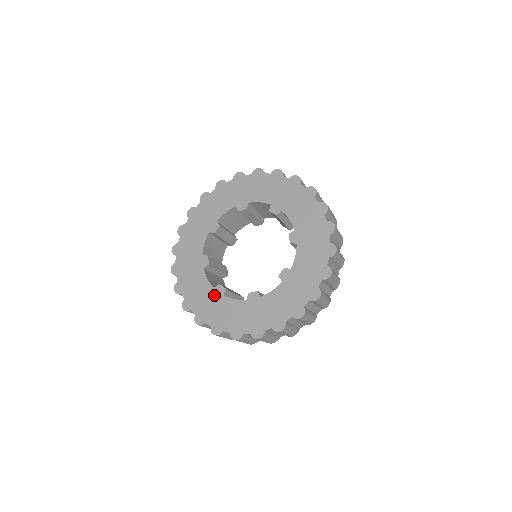
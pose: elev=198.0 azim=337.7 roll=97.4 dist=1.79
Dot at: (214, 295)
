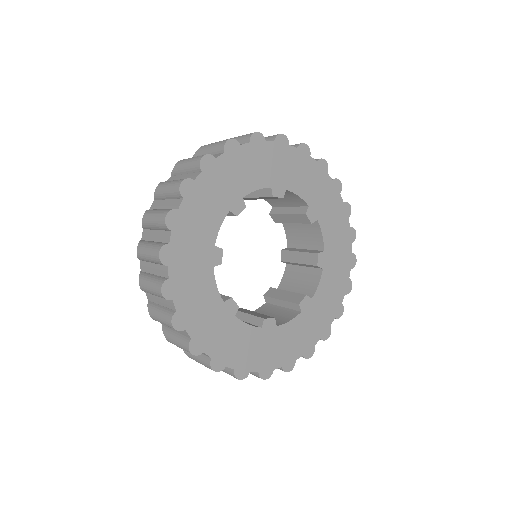
Dot at: (267, 335)
